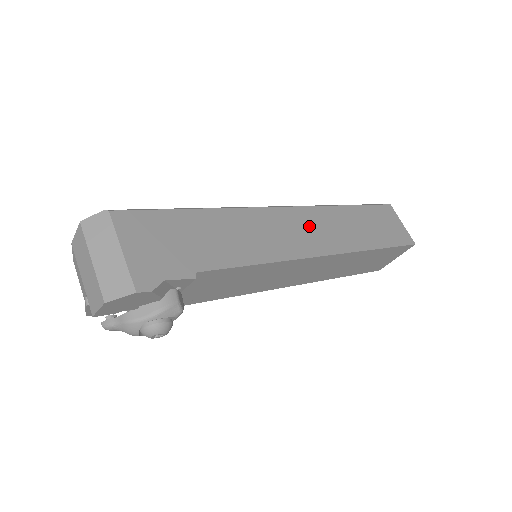
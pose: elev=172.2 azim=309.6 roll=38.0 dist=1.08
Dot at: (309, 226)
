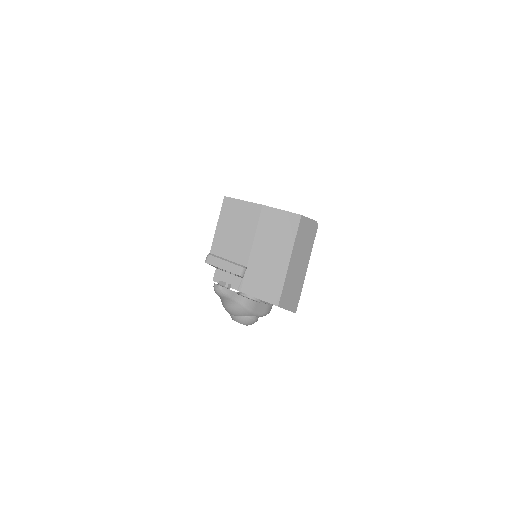
Dot at: occluded
